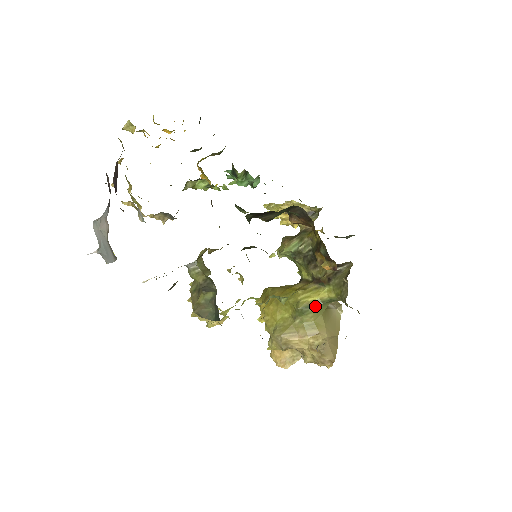
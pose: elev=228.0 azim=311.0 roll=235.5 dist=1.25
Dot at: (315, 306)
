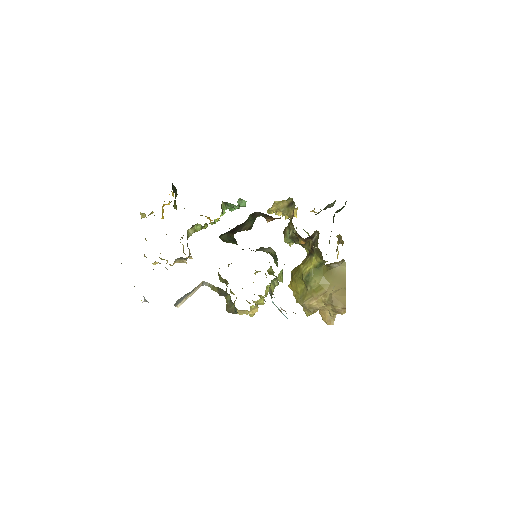
Dot at: (312, 273)
